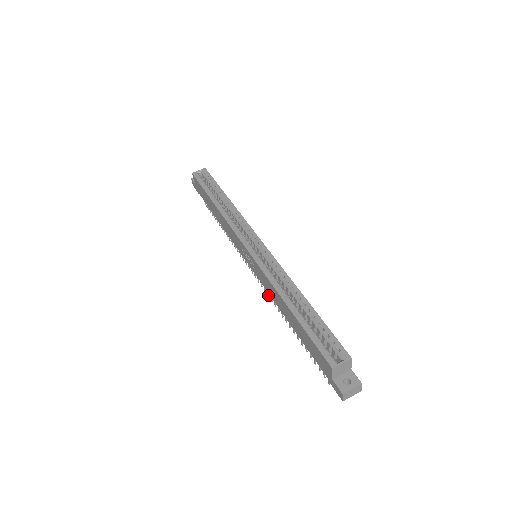
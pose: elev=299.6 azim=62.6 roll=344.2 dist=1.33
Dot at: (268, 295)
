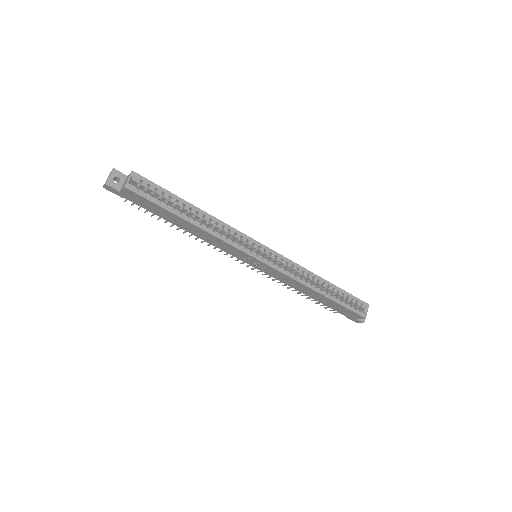
Dot at: occluded
